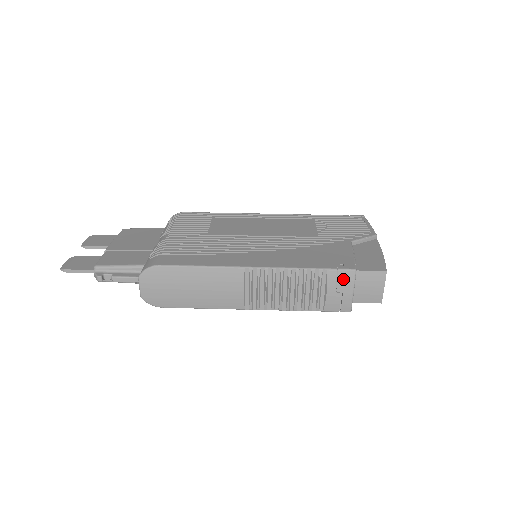
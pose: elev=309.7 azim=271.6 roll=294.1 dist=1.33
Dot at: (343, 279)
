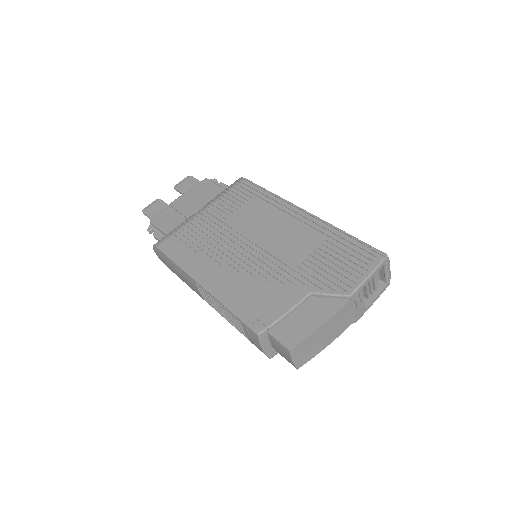
Dot at: (252, 334)
